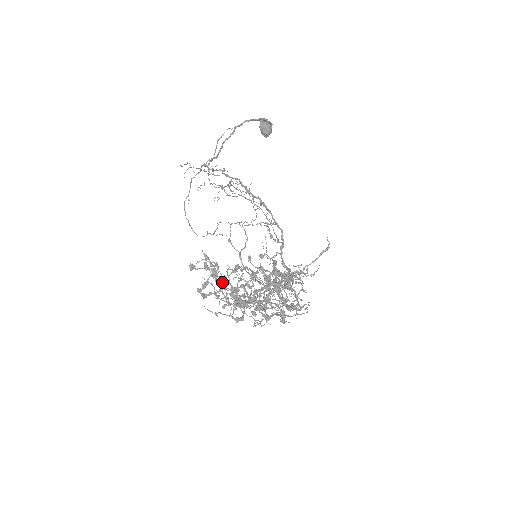
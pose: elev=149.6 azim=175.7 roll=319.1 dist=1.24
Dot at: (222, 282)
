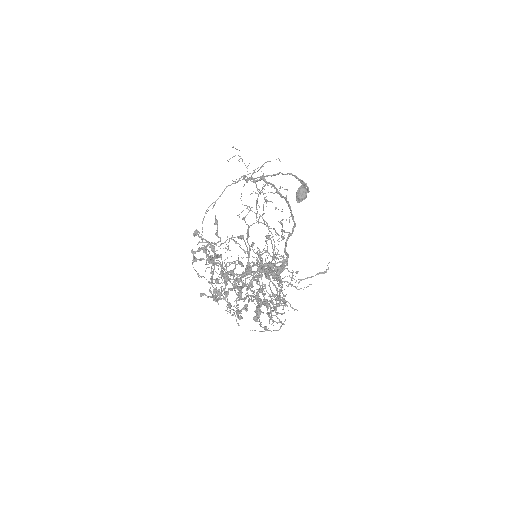
Dot at: (217, 255)
